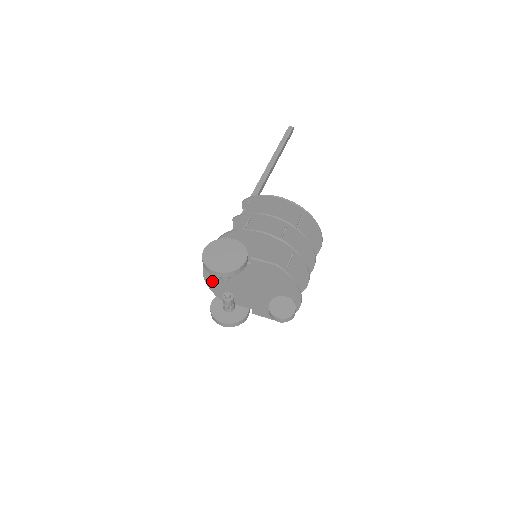
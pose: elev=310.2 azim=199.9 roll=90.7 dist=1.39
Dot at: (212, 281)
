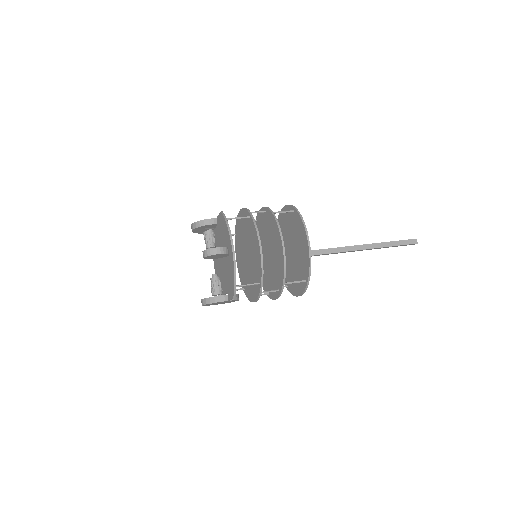
Dot at: (216, 271)
